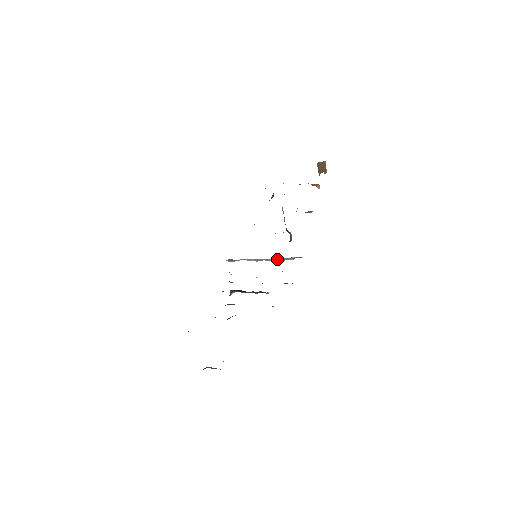
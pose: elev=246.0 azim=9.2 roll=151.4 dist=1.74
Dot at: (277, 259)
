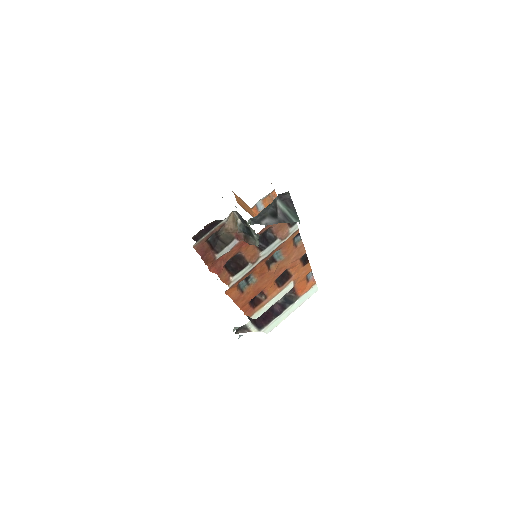
Dot at: occluded
